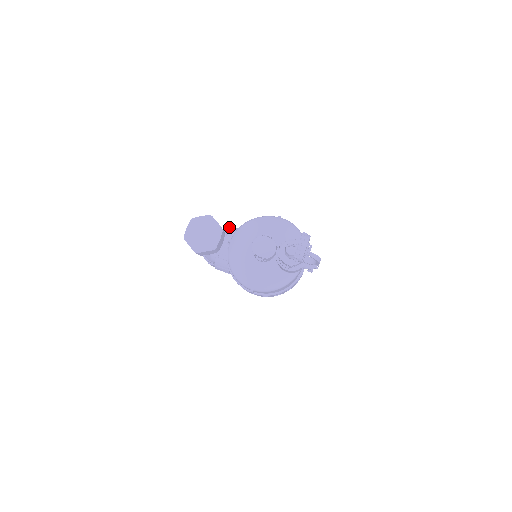
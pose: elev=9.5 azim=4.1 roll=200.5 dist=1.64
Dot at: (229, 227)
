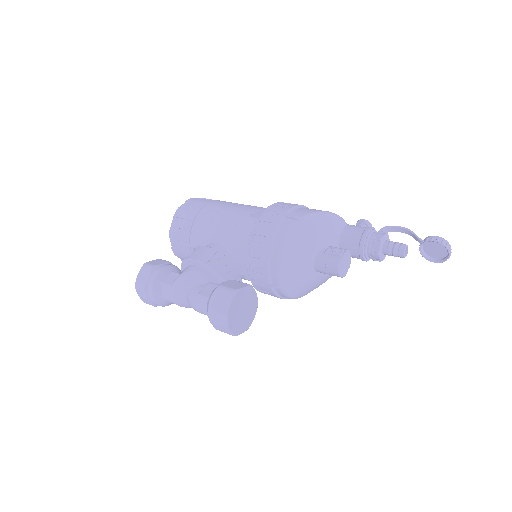
Dot at: (210, 267)
